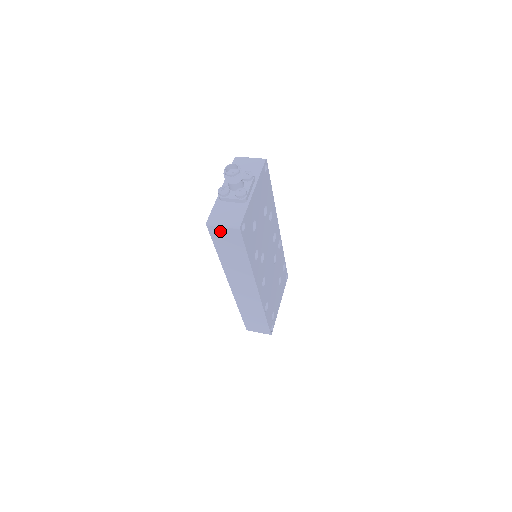
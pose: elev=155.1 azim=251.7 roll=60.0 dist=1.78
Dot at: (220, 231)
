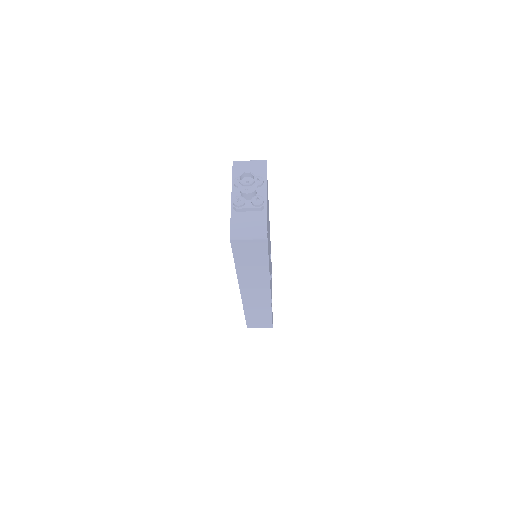
Dot at: (244, 243)
